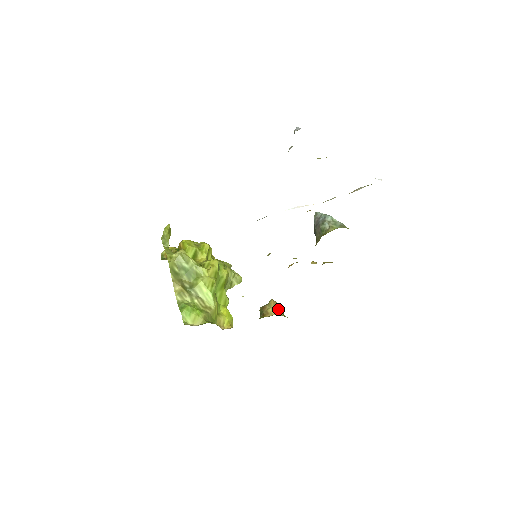
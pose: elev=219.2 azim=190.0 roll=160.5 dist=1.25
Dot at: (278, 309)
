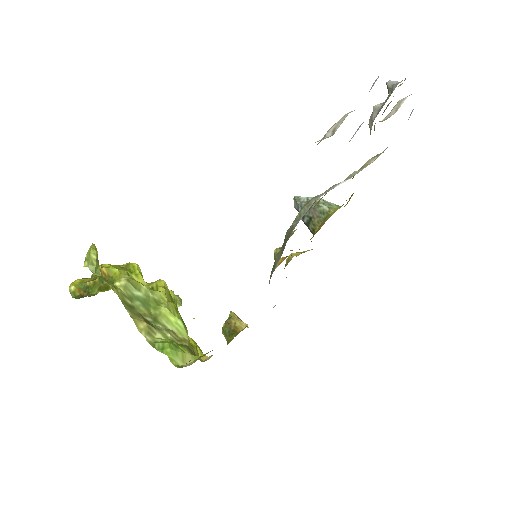
Dot at: occluded
